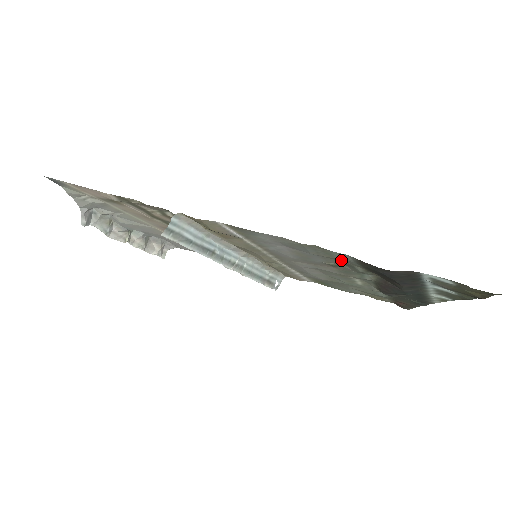
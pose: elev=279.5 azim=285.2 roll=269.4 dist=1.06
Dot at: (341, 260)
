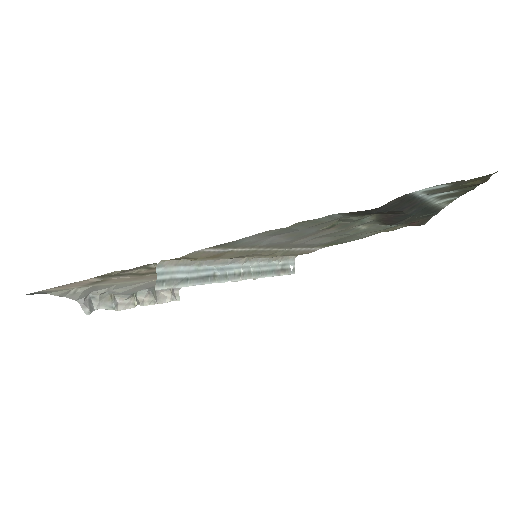
Dot at: (332, 220)
